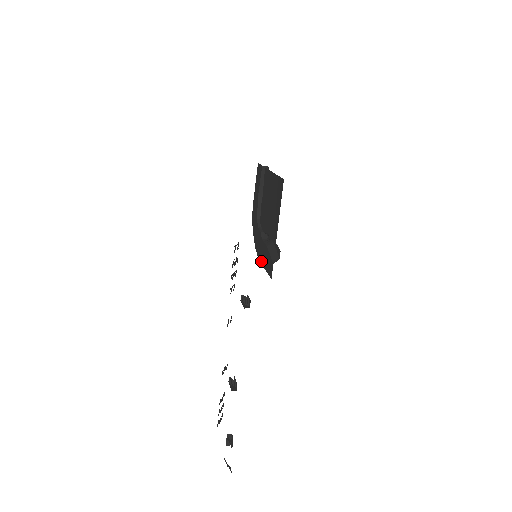
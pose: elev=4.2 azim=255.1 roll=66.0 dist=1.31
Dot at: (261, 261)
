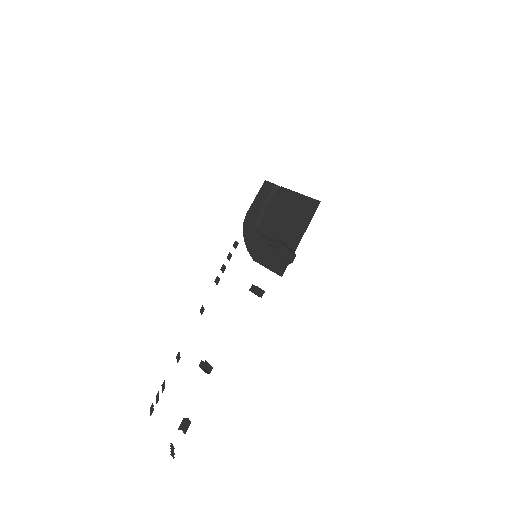
Dot at: (260, 261)
